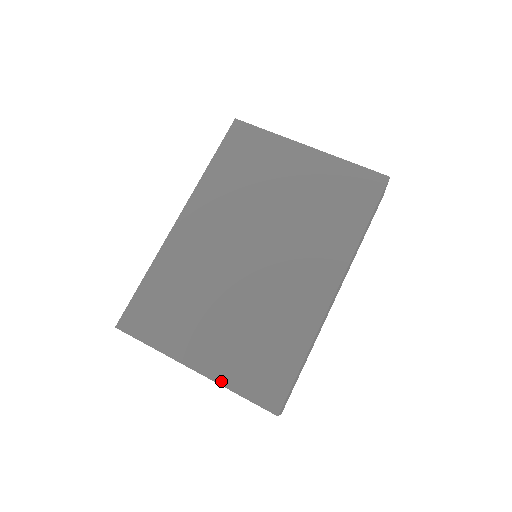
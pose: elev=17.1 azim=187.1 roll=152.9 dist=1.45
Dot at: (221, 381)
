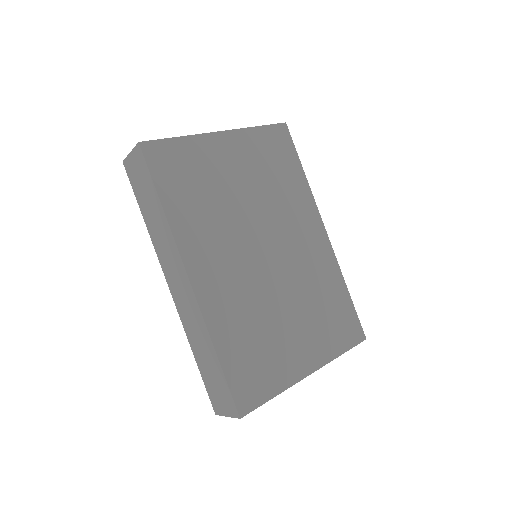
Dot at: (330, 359)
